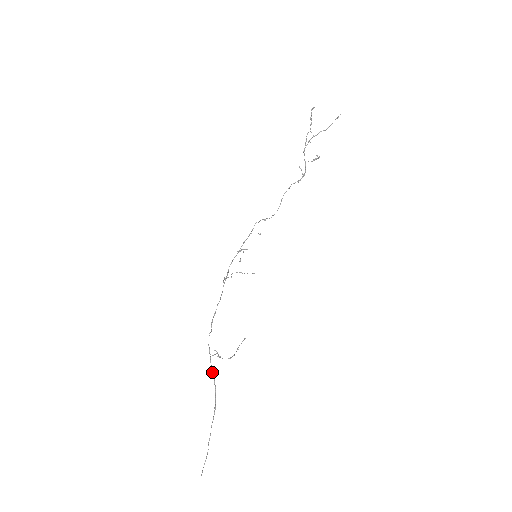
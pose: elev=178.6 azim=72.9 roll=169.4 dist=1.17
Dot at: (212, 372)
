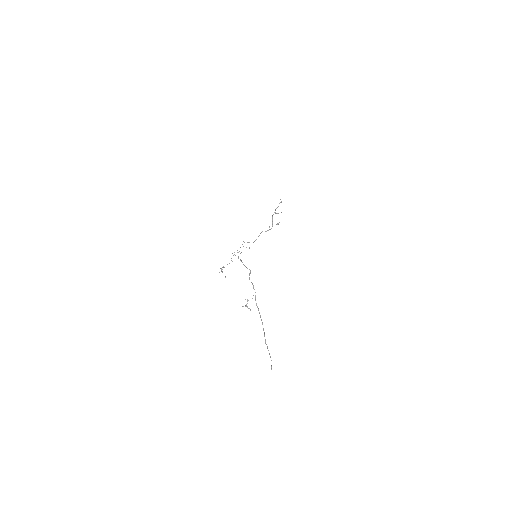
Dot at: (257, 307)
